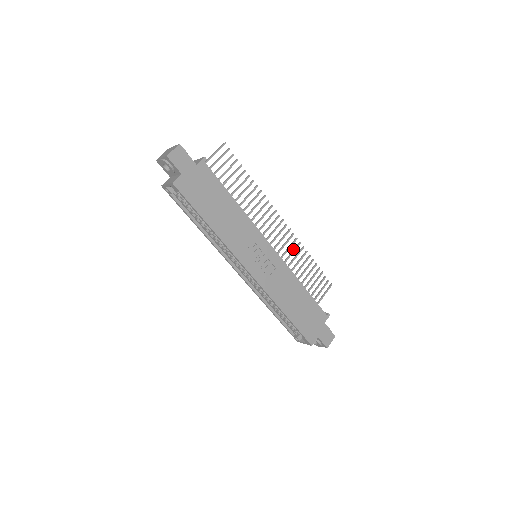
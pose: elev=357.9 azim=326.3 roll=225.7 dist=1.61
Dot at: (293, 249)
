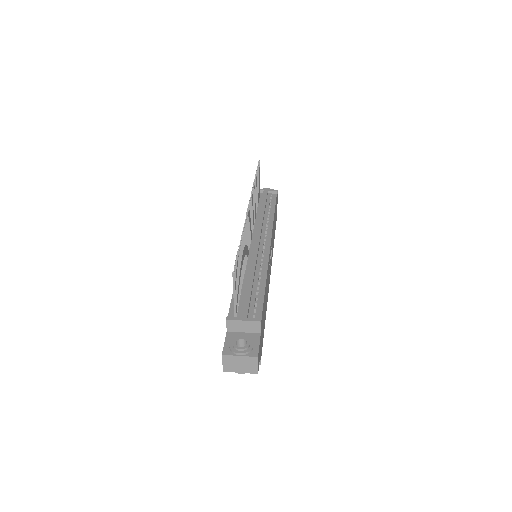
Dot at: occluded
